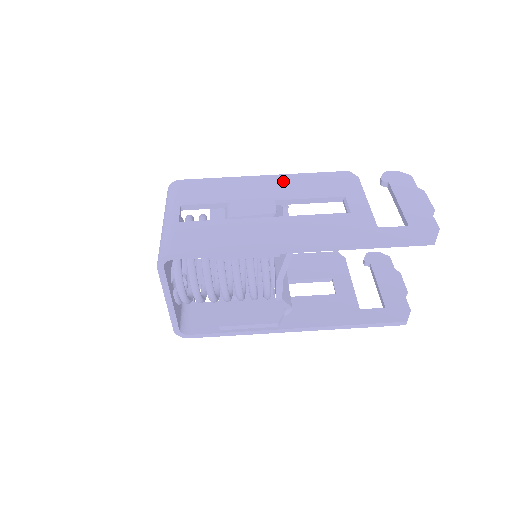
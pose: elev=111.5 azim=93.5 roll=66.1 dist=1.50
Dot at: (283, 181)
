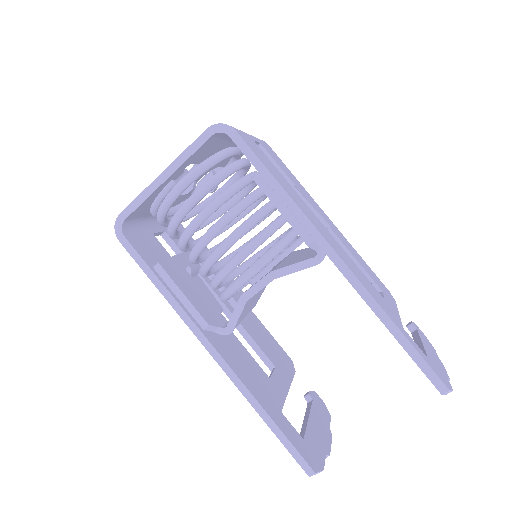
Dot at: (340, 233)
